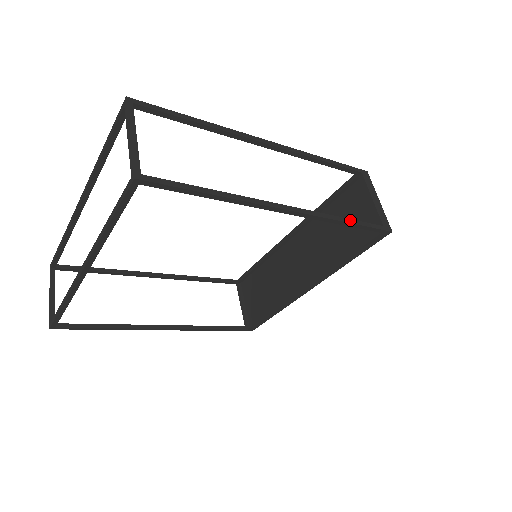
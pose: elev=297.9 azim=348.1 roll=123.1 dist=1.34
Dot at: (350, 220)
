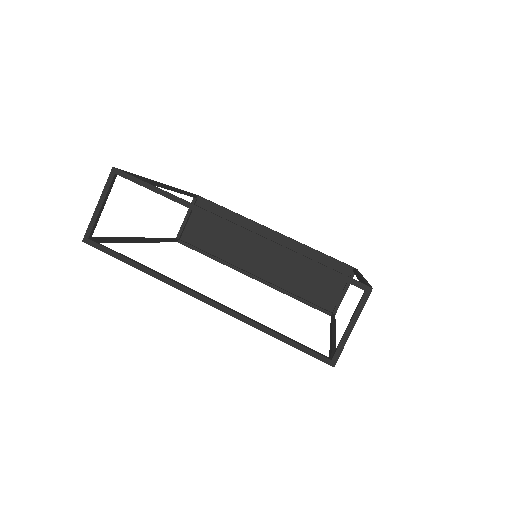
Dot at: occluded
